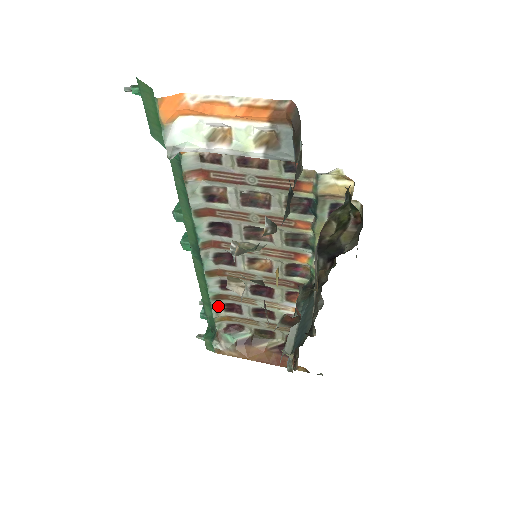
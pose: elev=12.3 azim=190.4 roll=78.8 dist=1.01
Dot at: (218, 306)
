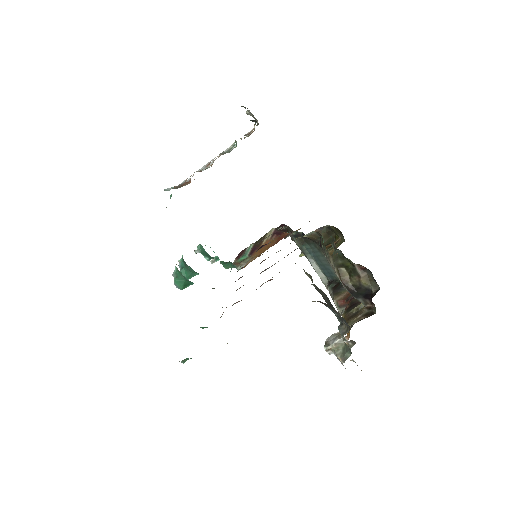
Dot at: occluded
